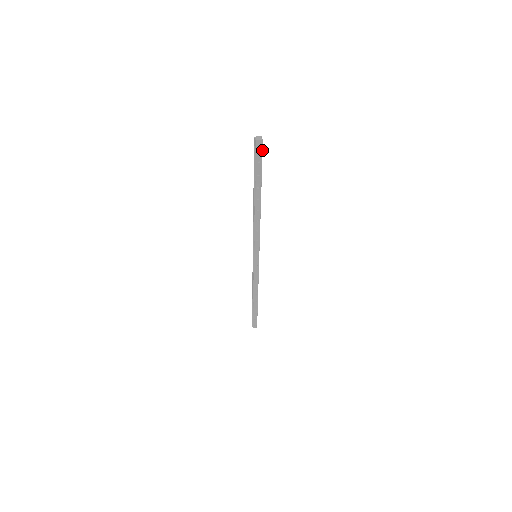
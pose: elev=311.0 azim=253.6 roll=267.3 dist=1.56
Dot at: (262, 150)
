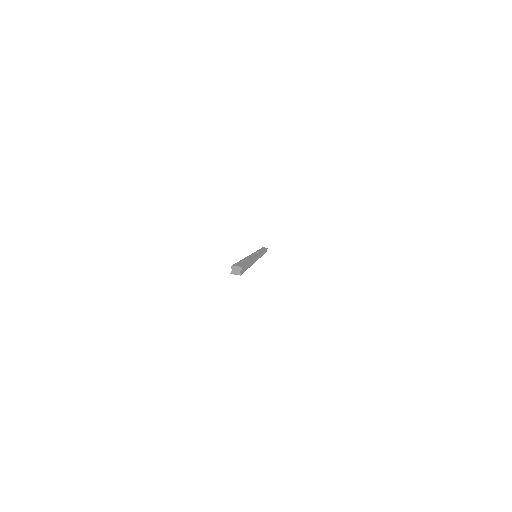
Dot at: (242, 273)
